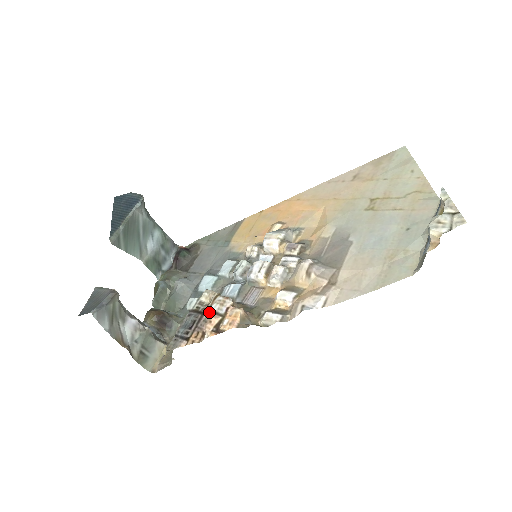
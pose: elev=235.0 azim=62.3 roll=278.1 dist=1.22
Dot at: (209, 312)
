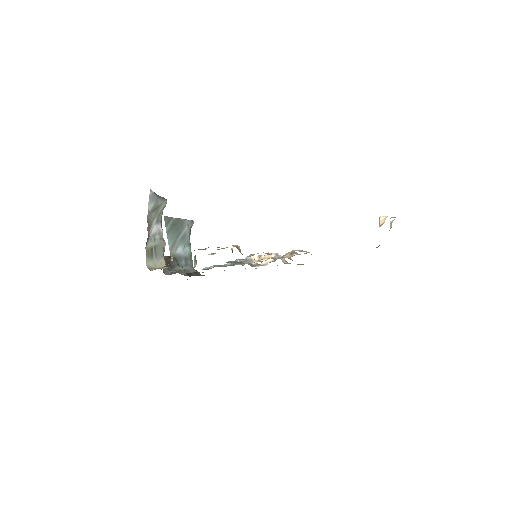
Dot at: occluded
